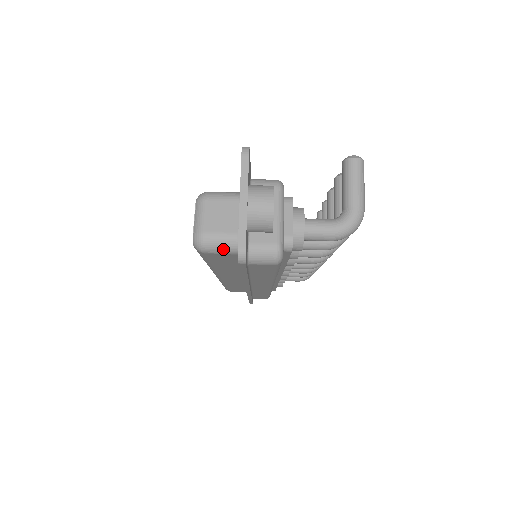
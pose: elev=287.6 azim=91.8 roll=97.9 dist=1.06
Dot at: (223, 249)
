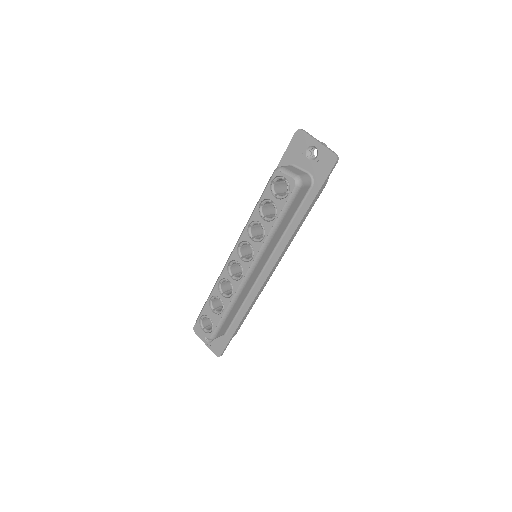
Dot at: (307, 182)
